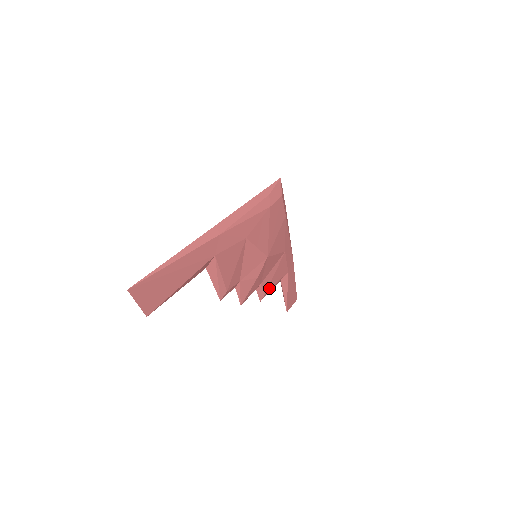
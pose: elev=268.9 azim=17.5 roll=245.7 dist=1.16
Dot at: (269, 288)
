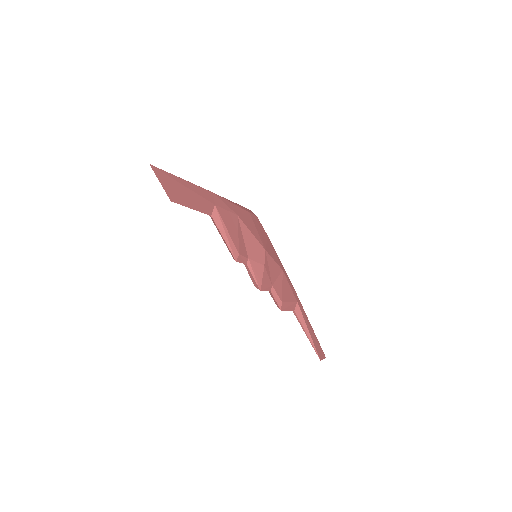
Dot at: (284, 300)
